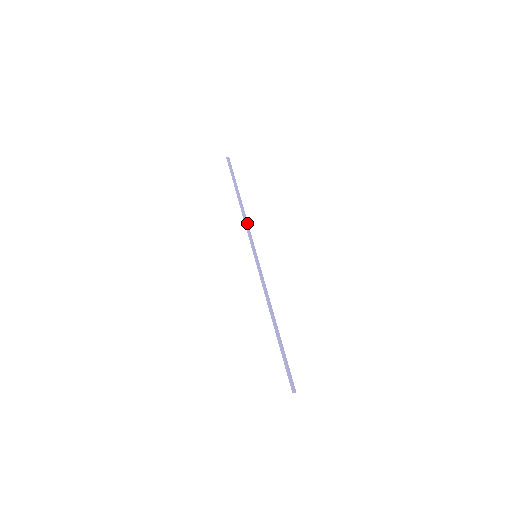
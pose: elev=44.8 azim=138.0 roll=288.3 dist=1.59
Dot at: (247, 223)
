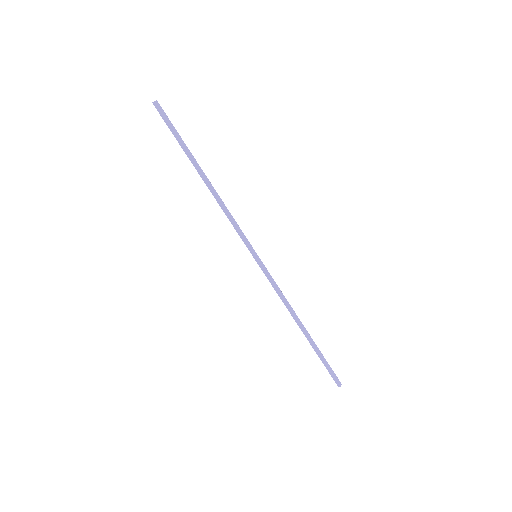
Dot at: (228, 212)
